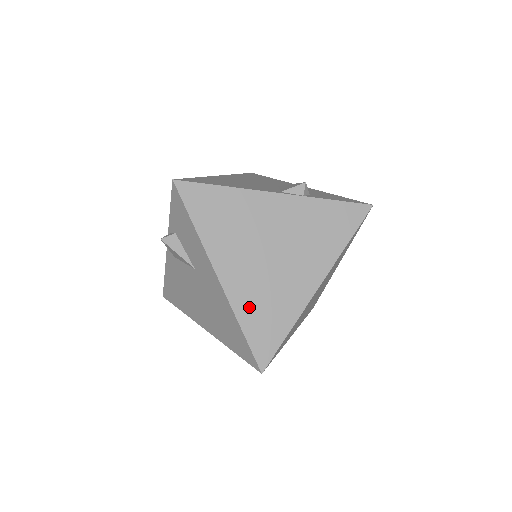
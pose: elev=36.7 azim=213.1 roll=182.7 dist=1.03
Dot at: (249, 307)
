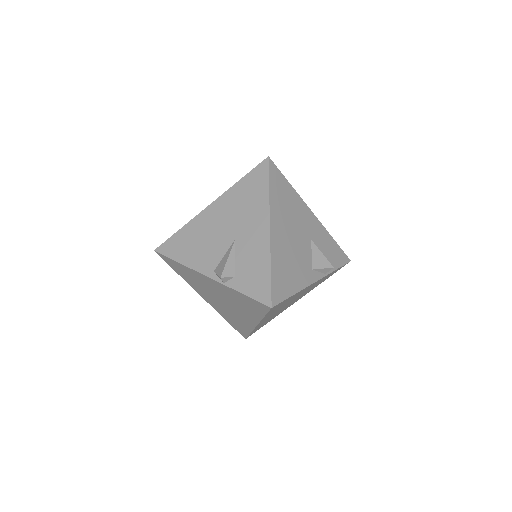
Dot at: (224, 315)
